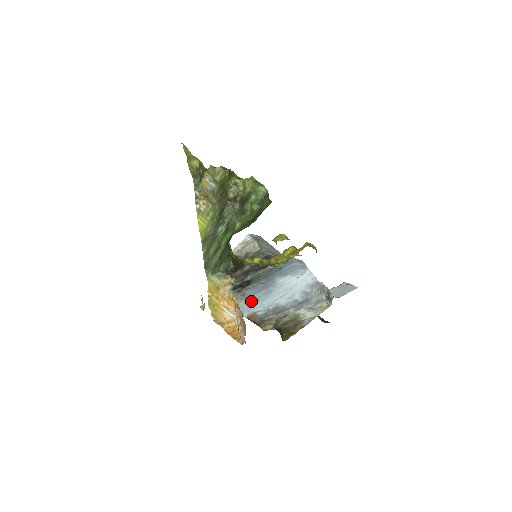
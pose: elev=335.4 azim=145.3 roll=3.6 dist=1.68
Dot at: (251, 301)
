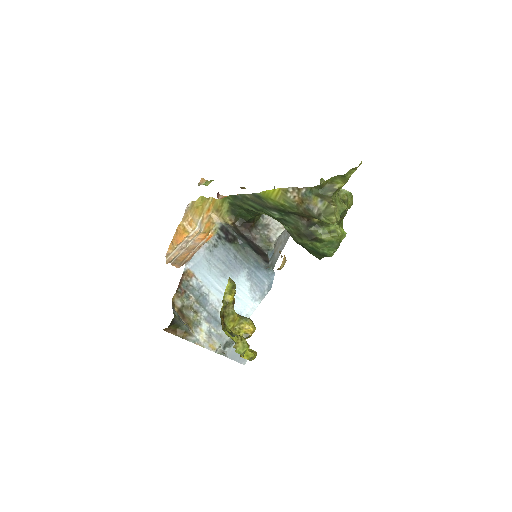
Dot at: (208, 261)
